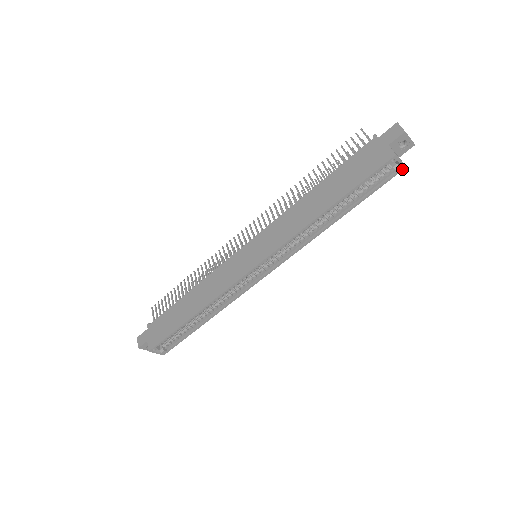
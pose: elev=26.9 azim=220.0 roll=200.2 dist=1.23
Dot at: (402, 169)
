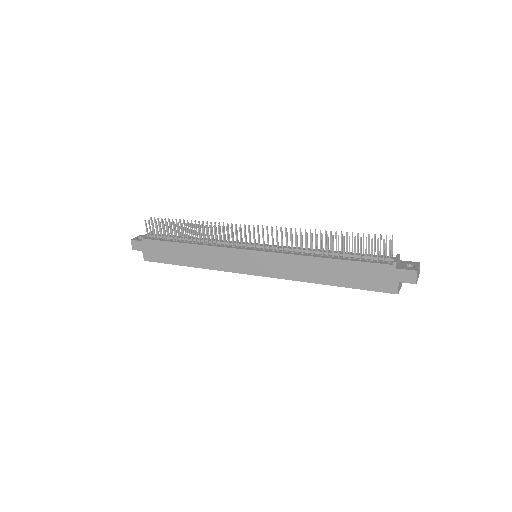
Dot at: occluded
